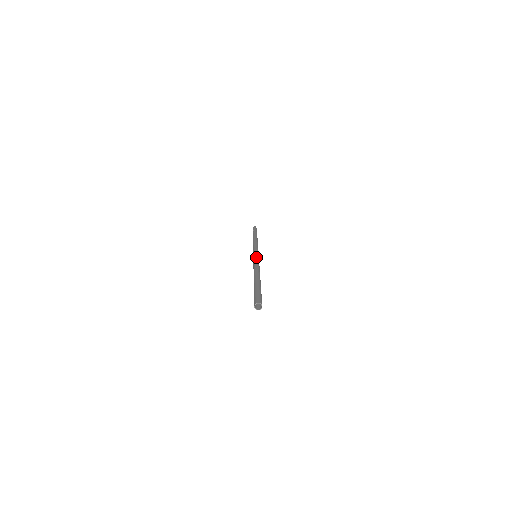
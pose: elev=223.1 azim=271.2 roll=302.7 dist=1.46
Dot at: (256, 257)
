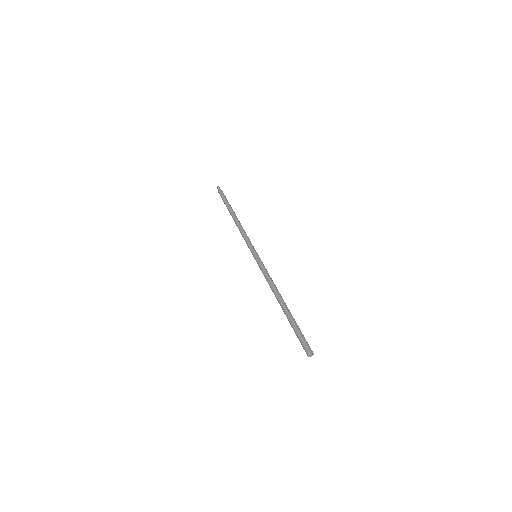
Dot at: (262, 263)
